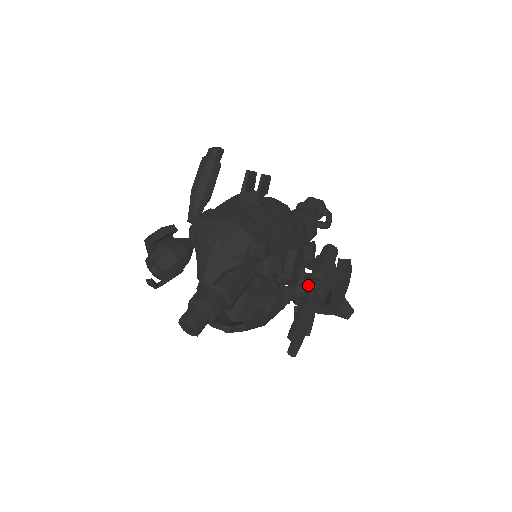
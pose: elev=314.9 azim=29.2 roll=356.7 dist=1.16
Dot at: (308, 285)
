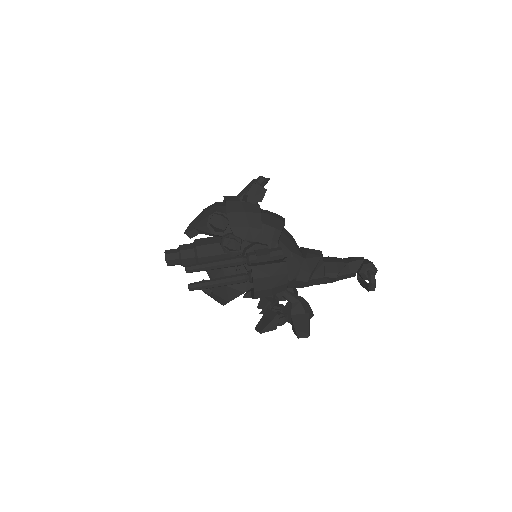
Dot at: (280, 293)
